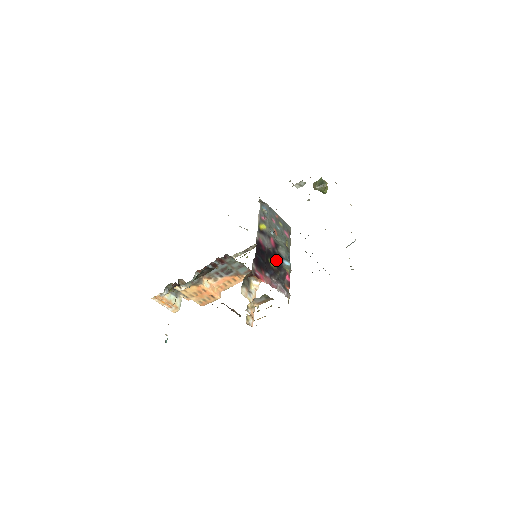
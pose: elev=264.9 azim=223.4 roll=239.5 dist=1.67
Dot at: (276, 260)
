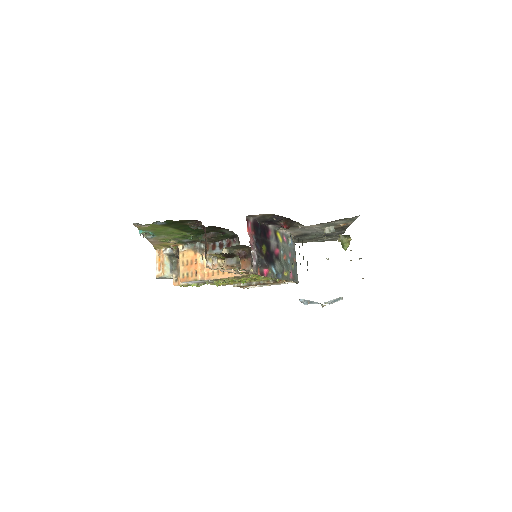
Dot at: (268, 256)
